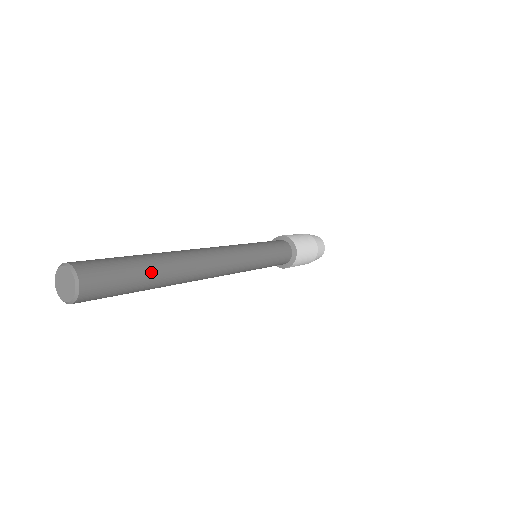
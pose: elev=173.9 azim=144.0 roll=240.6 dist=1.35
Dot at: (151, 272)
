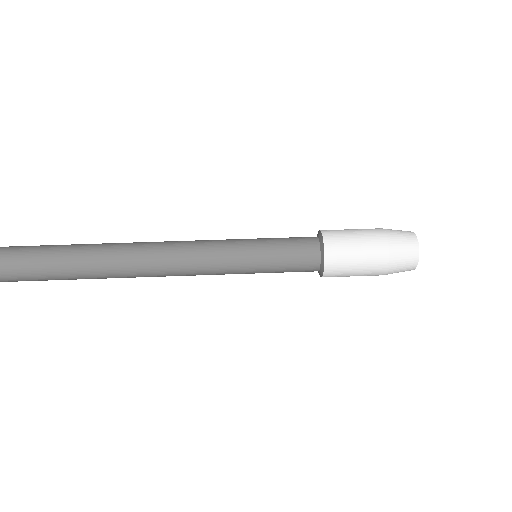
Dot at: (56, 263)
